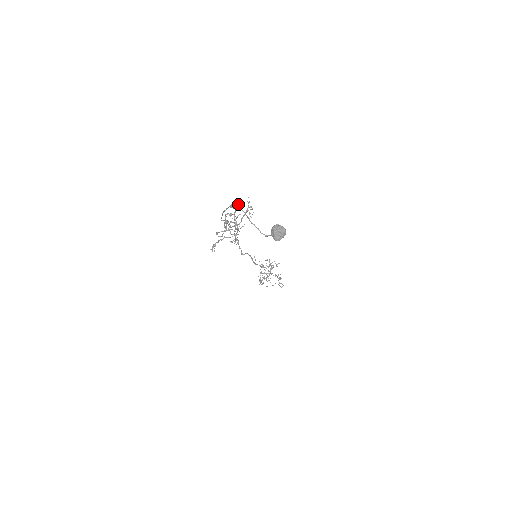
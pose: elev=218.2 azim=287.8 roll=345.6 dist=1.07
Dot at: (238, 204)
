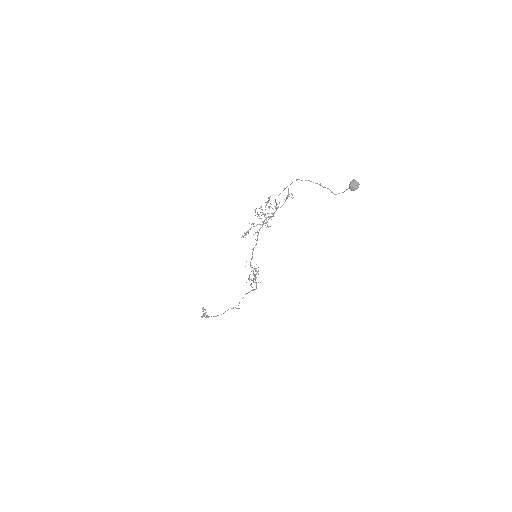
Dot at: occluded
